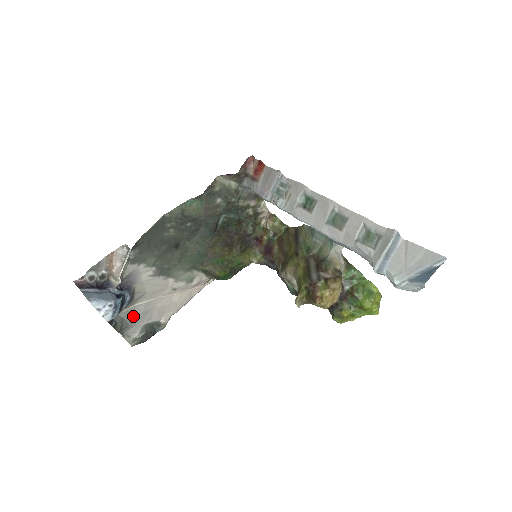
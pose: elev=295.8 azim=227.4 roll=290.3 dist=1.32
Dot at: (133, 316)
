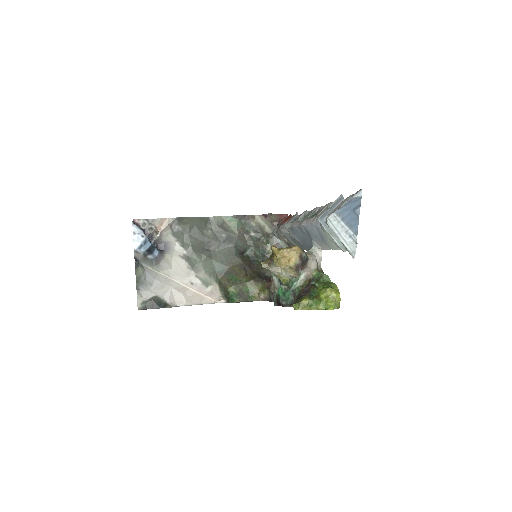
Dot at: (153, 279)
